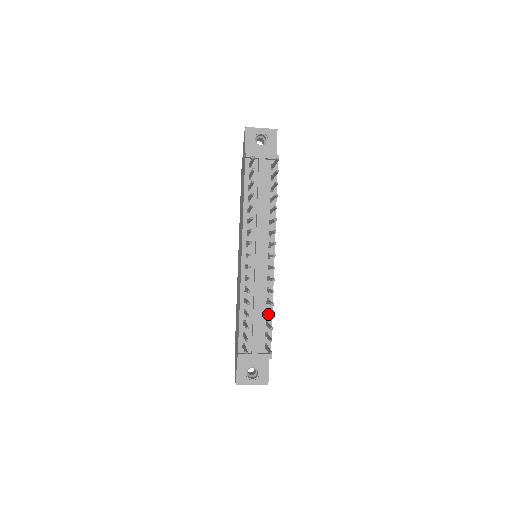
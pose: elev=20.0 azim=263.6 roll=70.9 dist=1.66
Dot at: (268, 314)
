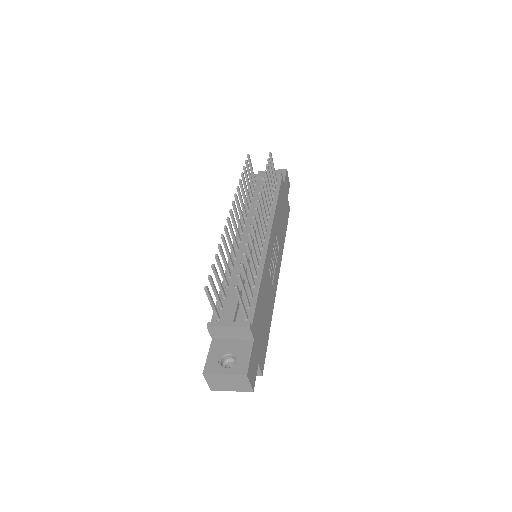
Dot at: (247, 269)
